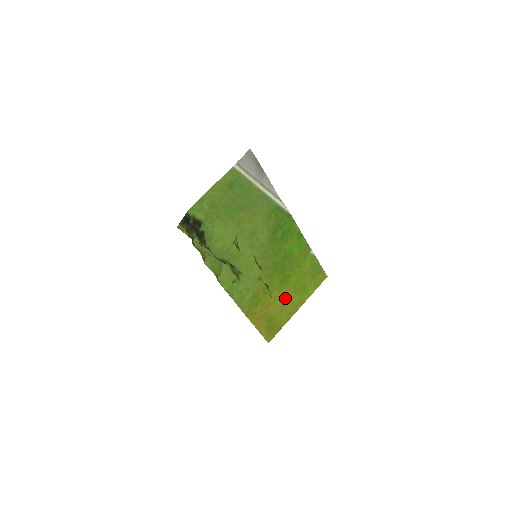
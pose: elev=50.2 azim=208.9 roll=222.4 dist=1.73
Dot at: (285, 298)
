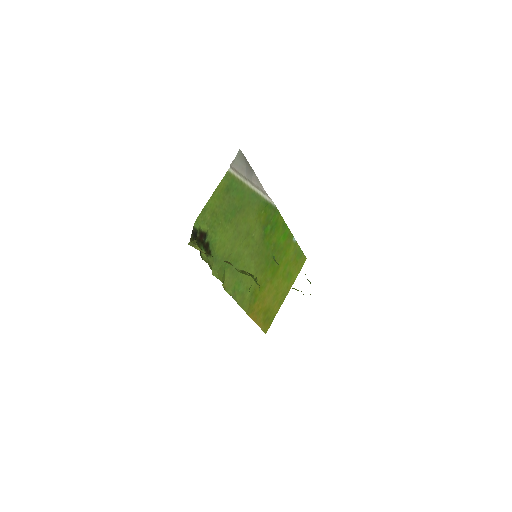
Dot at: (276, 288)
